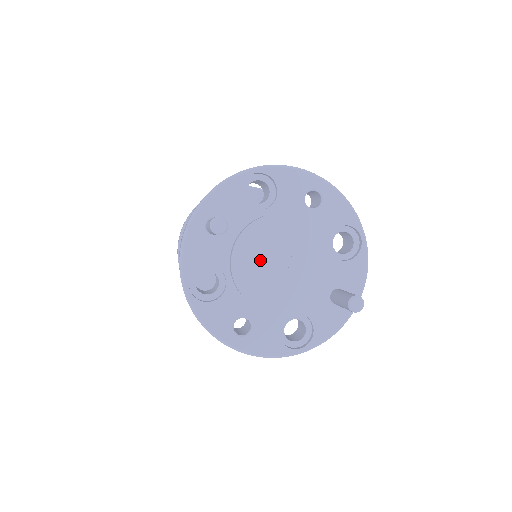
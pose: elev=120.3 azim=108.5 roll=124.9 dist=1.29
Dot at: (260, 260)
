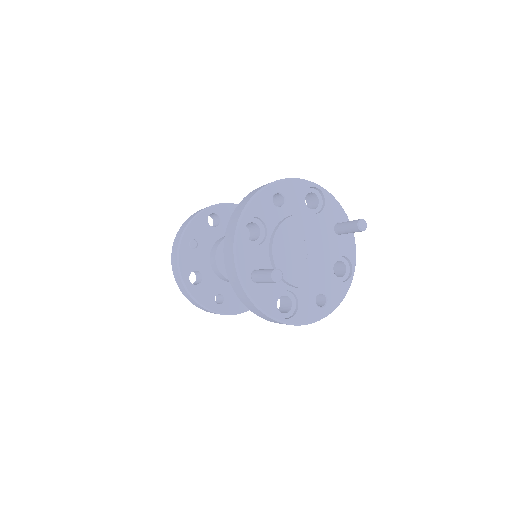
Dot at: (295, 262)
